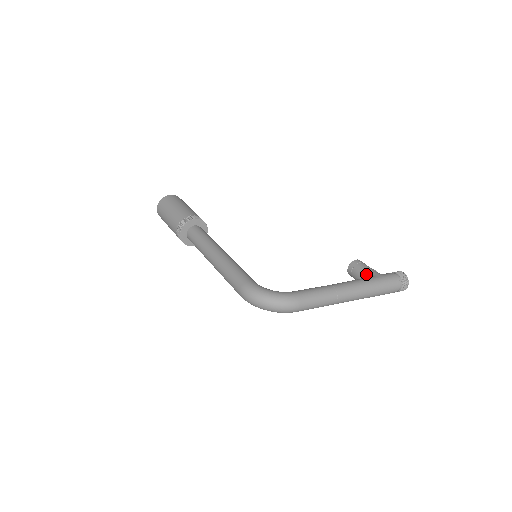
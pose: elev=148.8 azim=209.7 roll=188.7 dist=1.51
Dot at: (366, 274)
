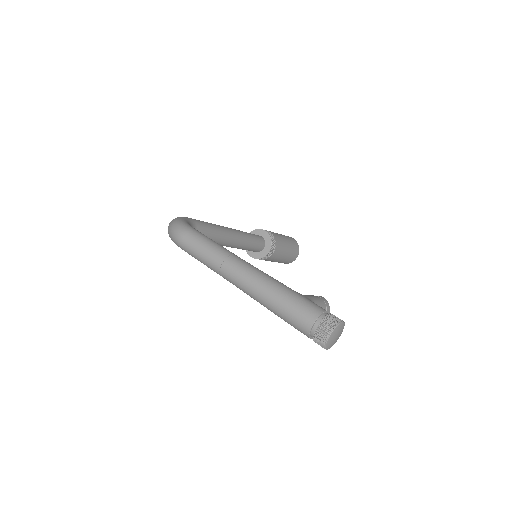
Dot at: occluded
